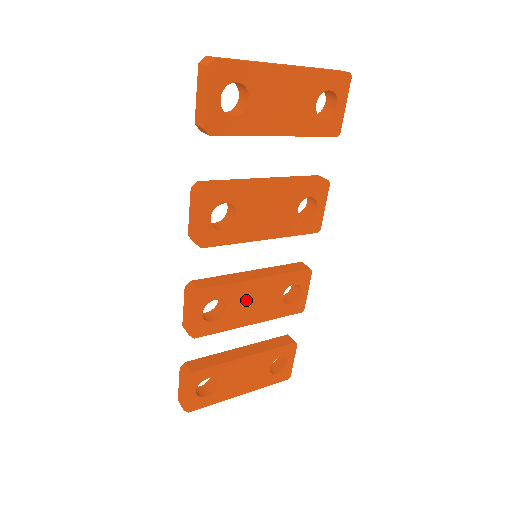
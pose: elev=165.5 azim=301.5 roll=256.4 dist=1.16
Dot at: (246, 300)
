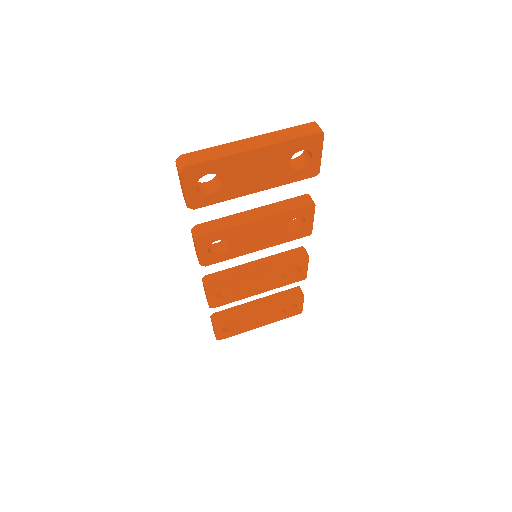
Dot at: (252, 283)
